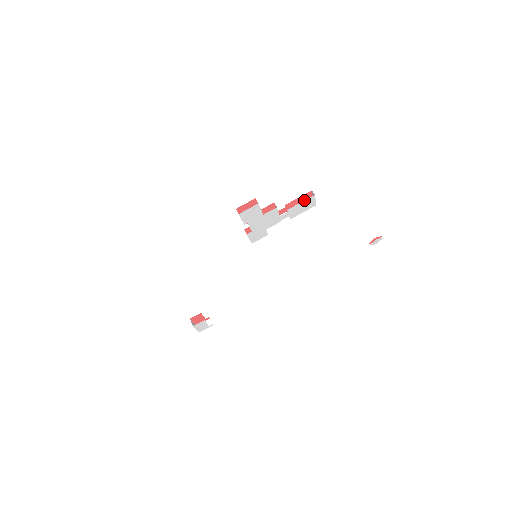
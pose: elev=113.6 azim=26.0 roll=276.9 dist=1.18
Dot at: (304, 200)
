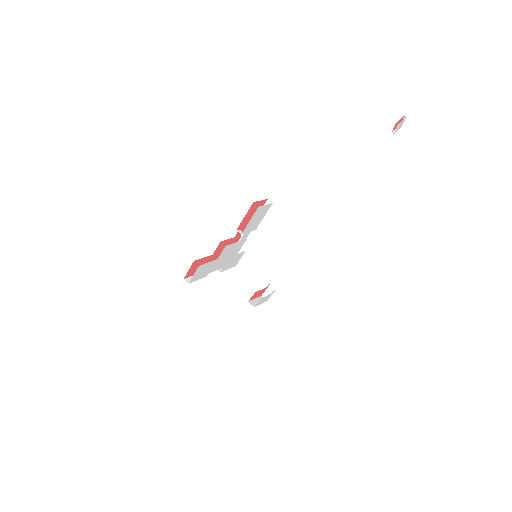
Dot at: (255, 209)
